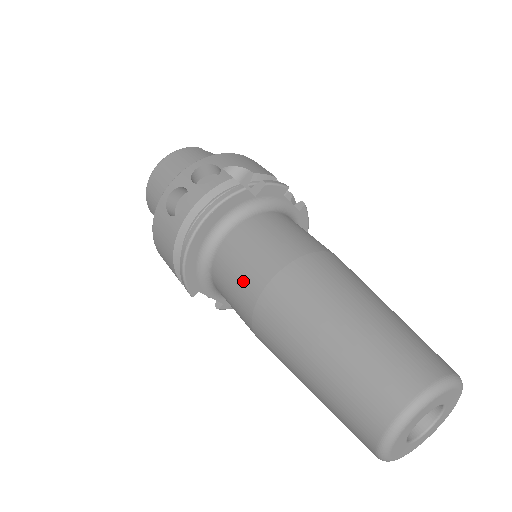
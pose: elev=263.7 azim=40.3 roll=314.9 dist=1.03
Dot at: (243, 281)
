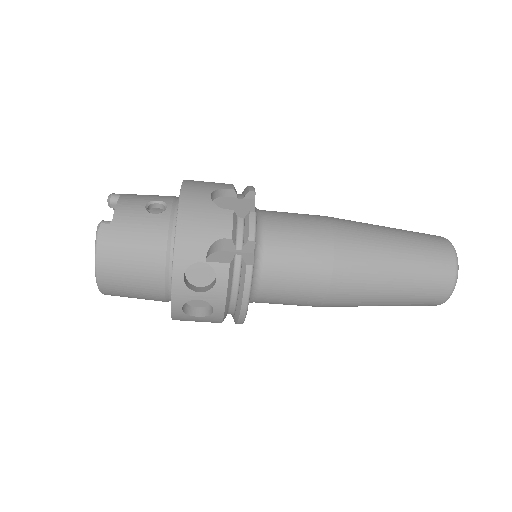
Dot at: (300, 303)
